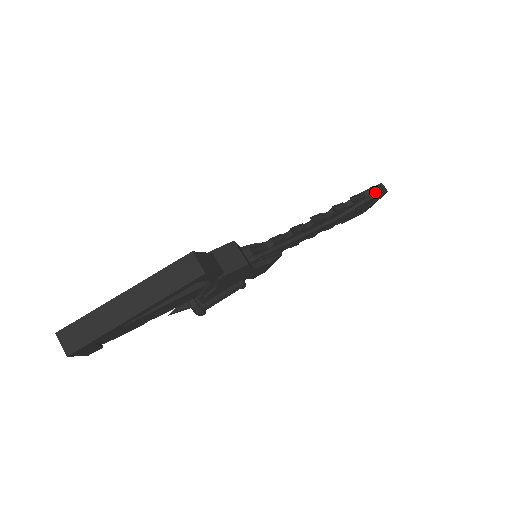
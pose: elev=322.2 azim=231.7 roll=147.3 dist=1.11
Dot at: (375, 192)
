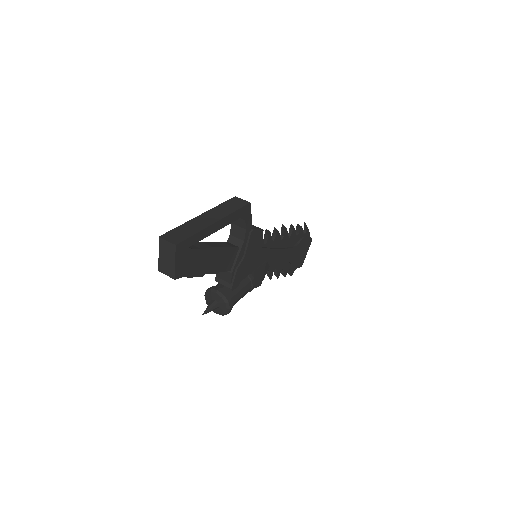
Dot at: (307, 233)
